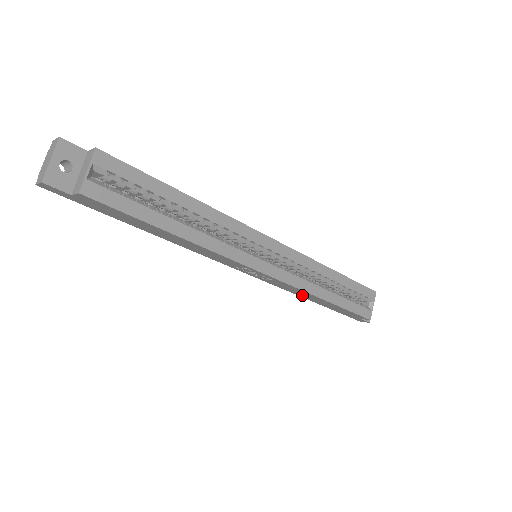
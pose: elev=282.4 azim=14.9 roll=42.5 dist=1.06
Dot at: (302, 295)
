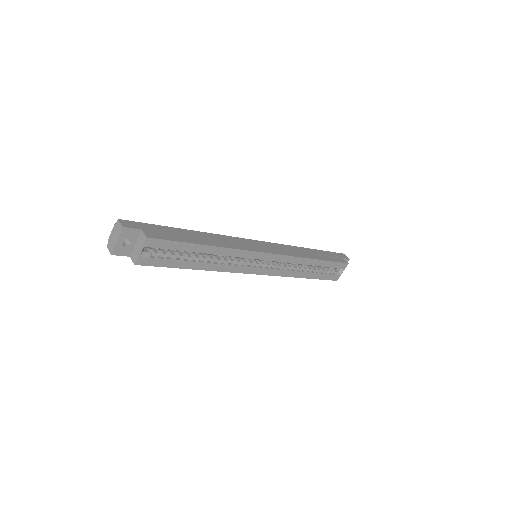
Dot at: occluded
